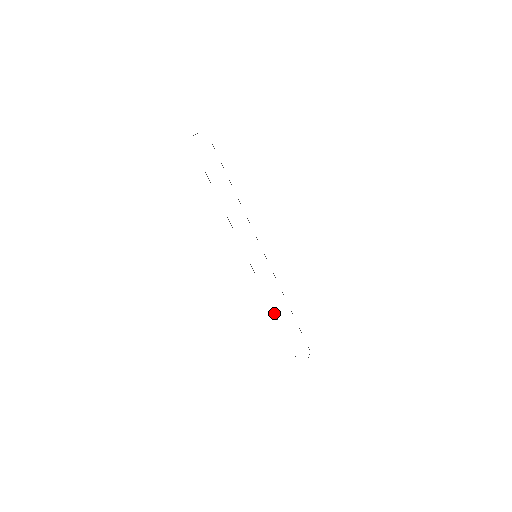
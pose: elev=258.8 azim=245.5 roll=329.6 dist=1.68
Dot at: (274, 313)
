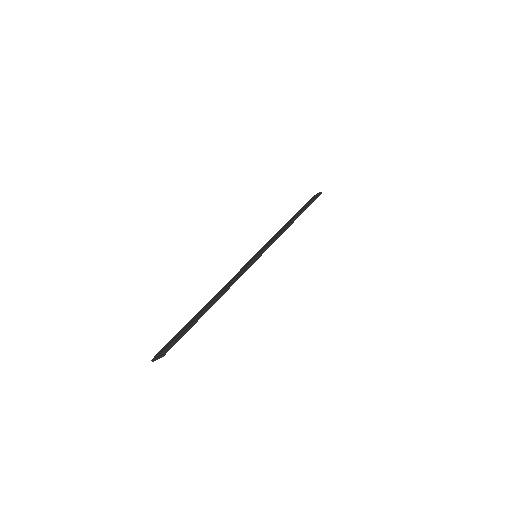
Dot at: occluded
